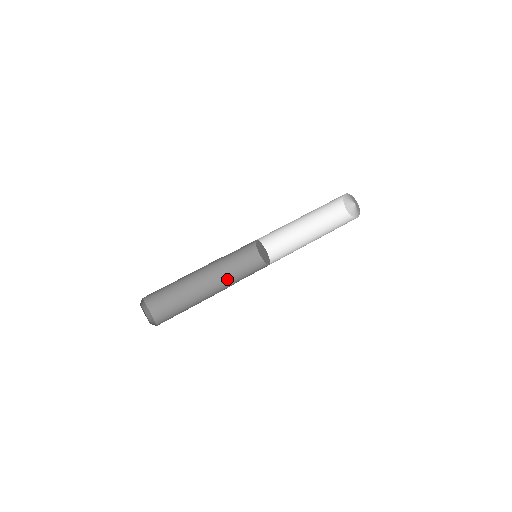
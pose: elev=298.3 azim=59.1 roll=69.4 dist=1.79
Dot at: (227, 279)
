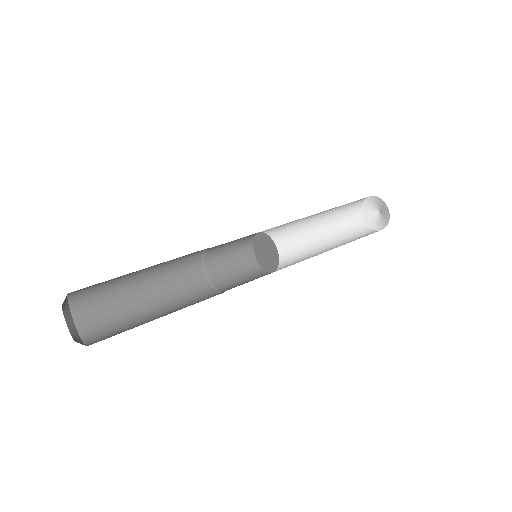
Dot at: (204, 281)
